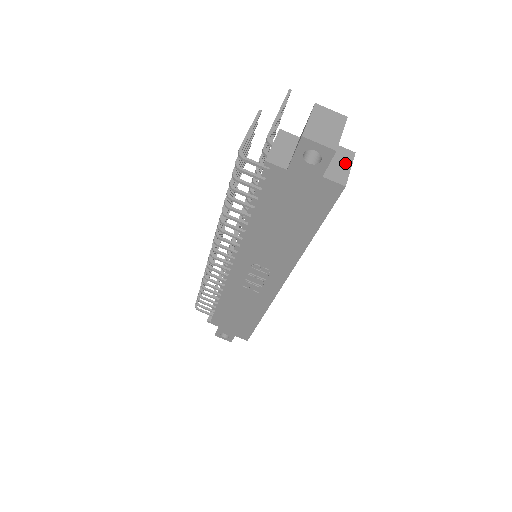
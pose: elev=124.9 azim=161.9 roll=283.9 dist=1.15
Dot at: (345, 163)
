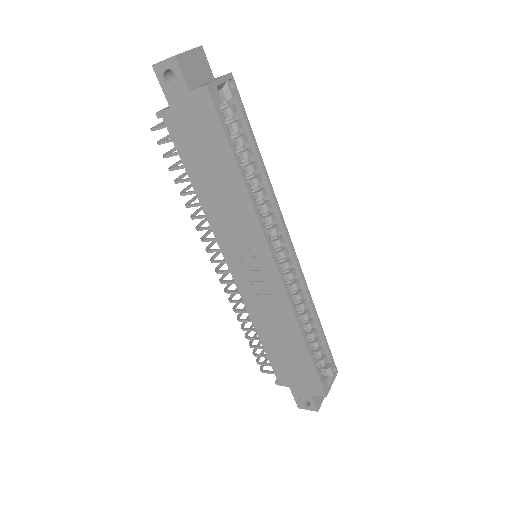
Dot at: (216, 79)
